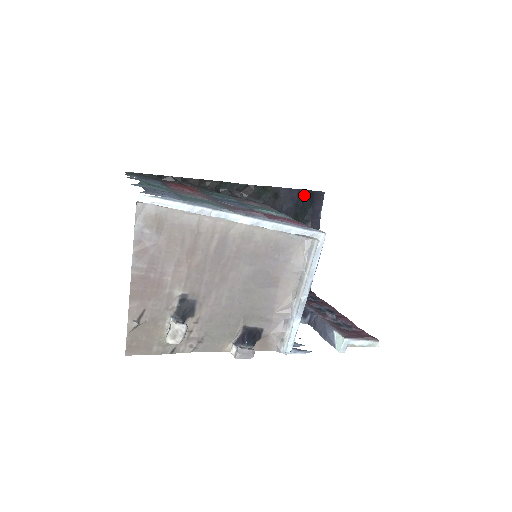
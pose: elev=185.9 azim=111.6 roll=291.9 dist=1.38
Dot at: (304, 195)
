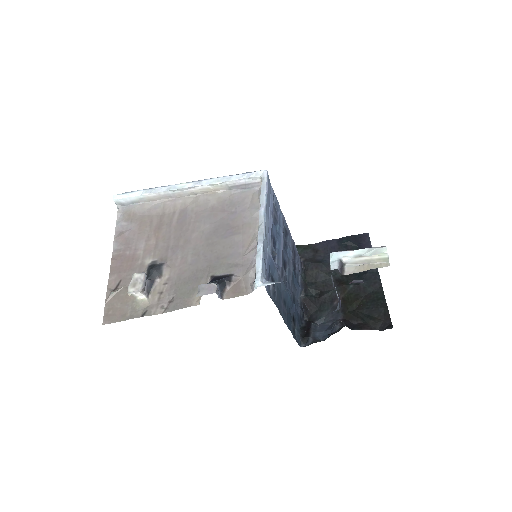
Dot at: (345, 241)
